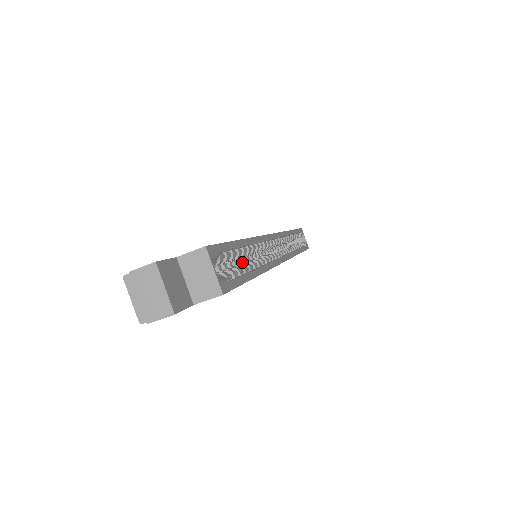
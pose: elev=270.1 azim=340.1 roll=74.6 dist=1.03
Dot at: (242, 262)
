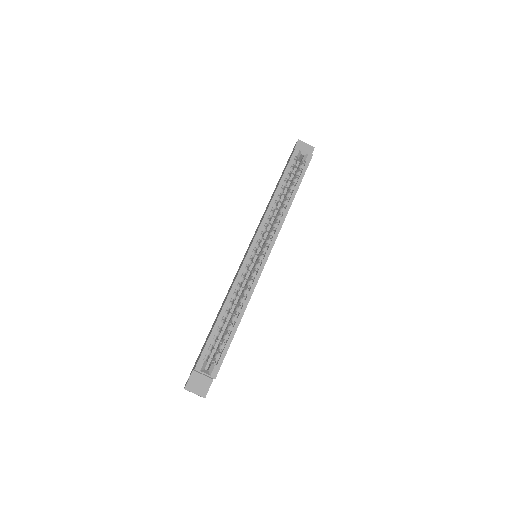
Dot at: (246, 279)
